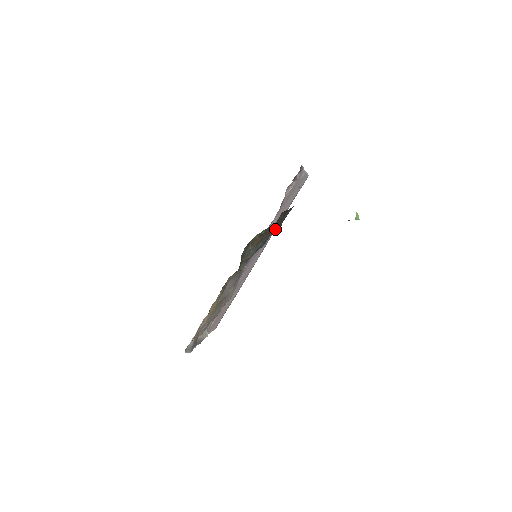
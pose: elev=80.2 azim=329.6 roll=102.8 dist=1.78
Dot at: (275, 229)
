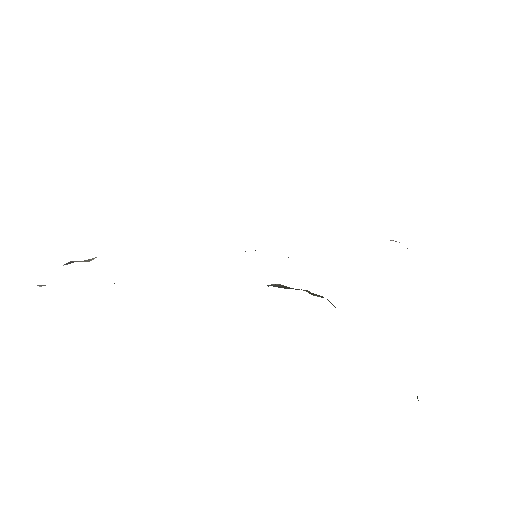
Dot at: occluded
